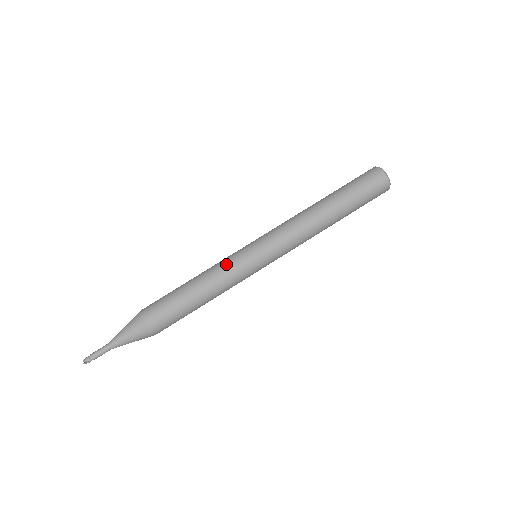
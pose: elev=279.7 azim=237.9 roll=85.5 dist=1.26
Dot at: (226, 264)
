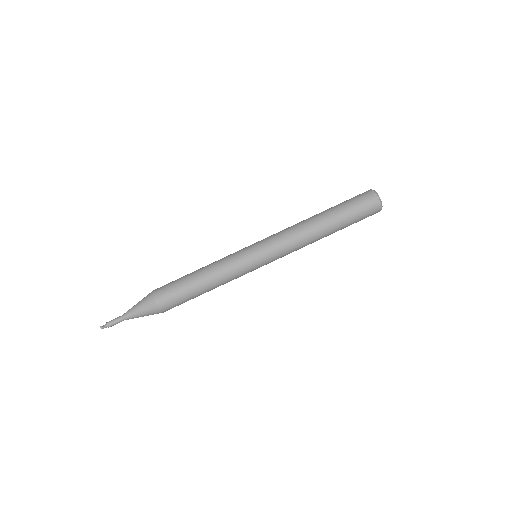
Dot at: (227, 256)
